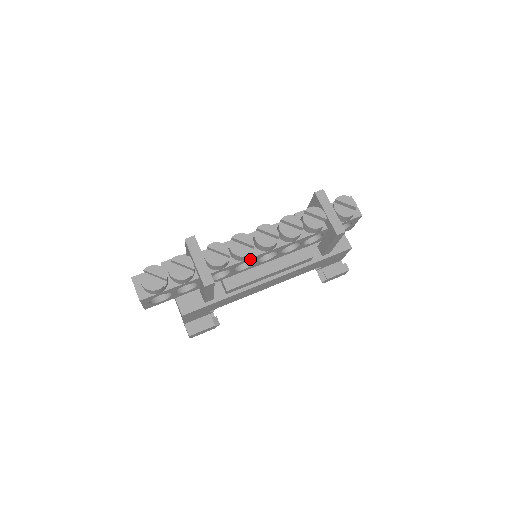
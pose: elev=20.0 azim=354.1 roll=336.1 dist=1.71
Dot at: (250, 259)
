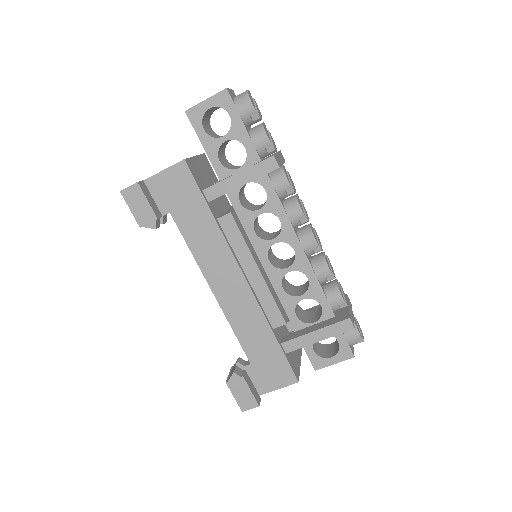
Dot at: (287, 225)
